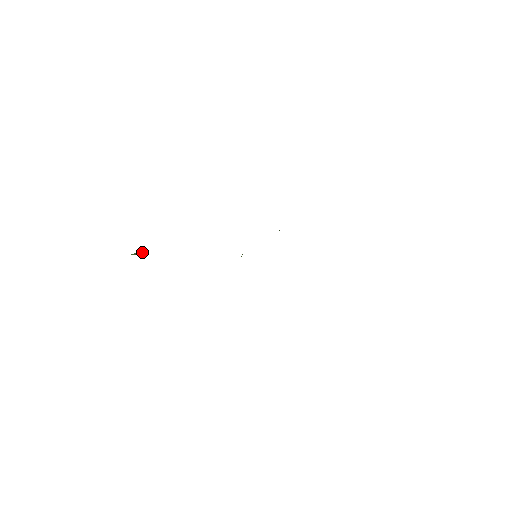
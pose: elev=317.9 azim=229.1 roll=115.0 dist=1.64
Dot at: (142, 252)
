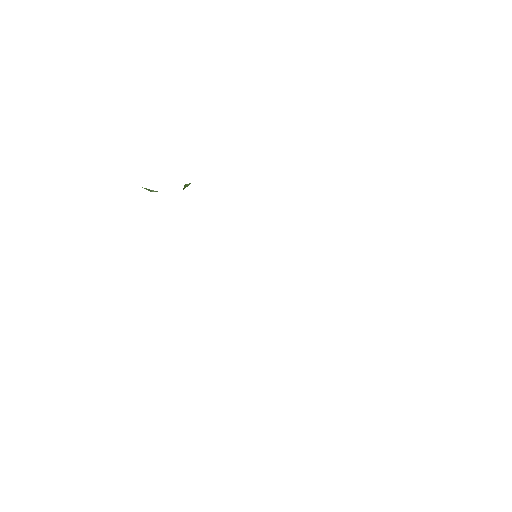
Dot at: (155, 191)
